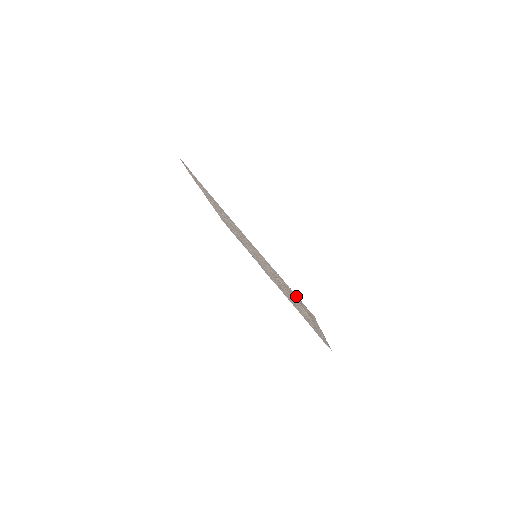
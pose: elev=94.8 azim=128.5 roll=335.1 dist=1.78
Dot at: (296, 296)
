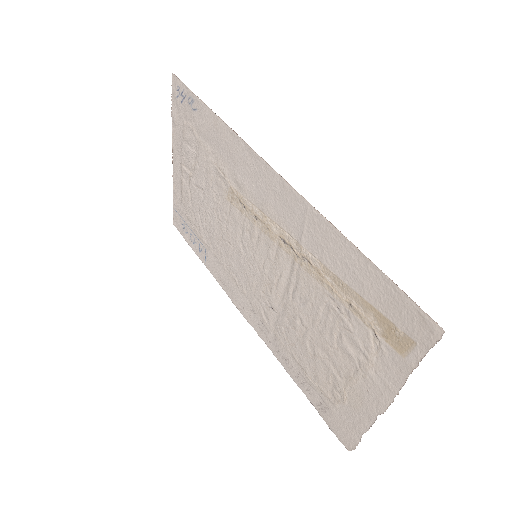
Dot at: (393, 292)
